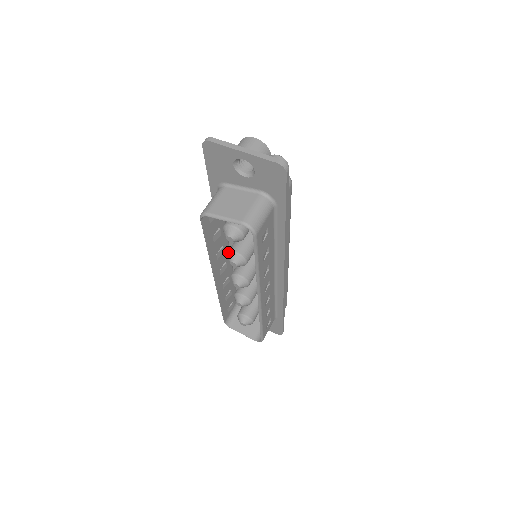
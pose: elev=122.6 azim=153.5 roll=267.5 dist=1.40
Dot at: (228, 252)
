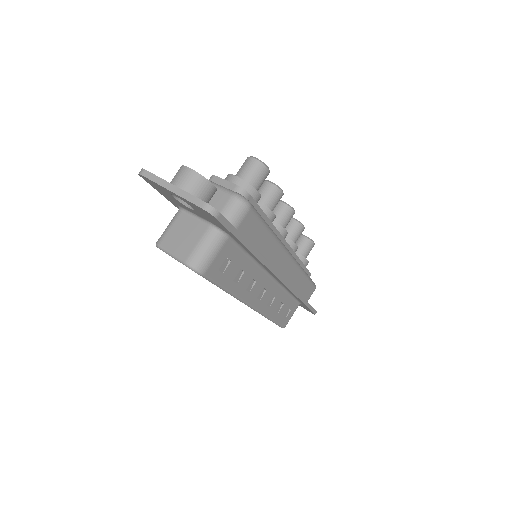
Dot at: occluded
